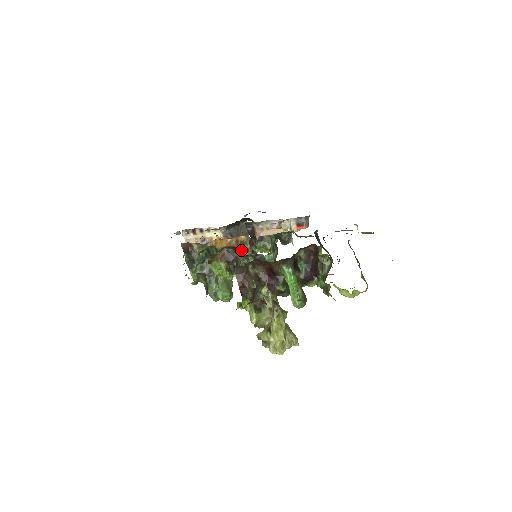
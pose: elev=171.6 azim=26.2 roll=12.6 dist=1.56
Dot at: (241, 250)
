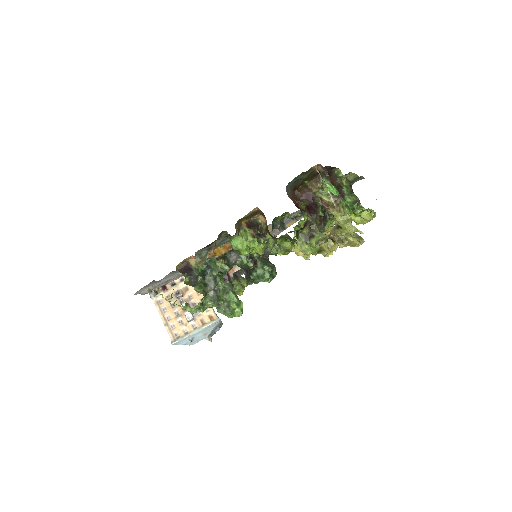
Dot at: occluded
